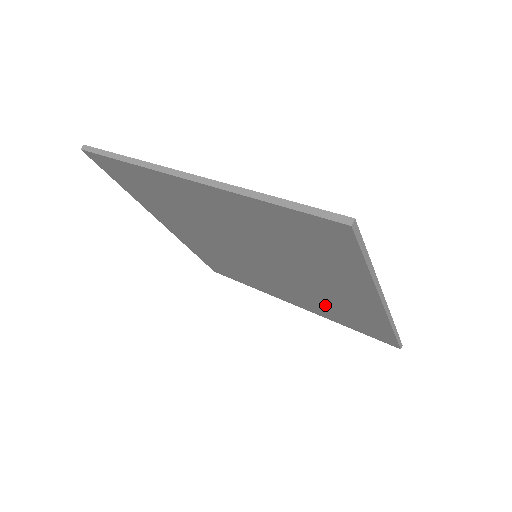
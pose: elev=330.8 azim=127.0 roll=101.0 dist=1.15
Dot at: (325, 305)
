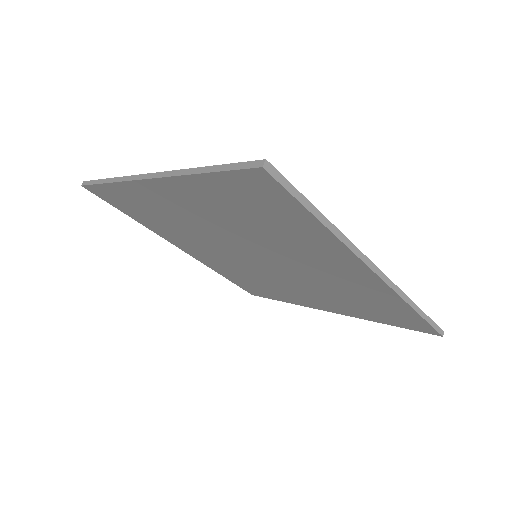
Dot at: (343, 298)
